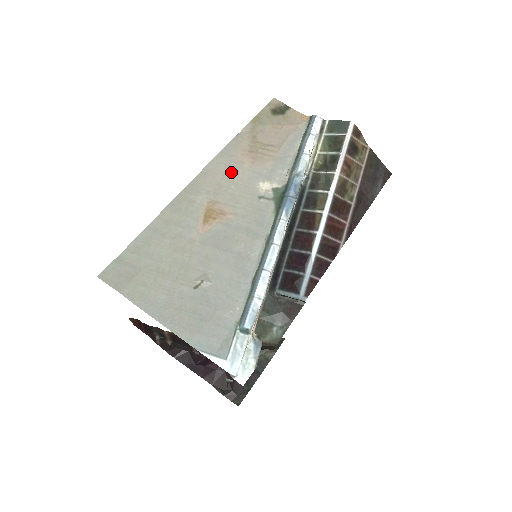
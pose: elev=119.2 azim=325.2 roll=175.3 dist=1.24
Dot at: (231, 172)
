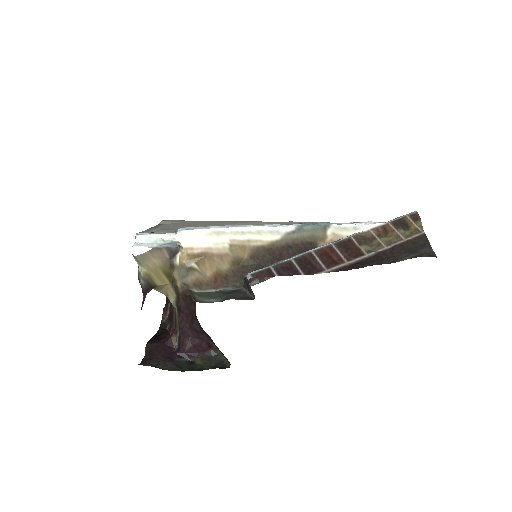
Dot at: occluded
